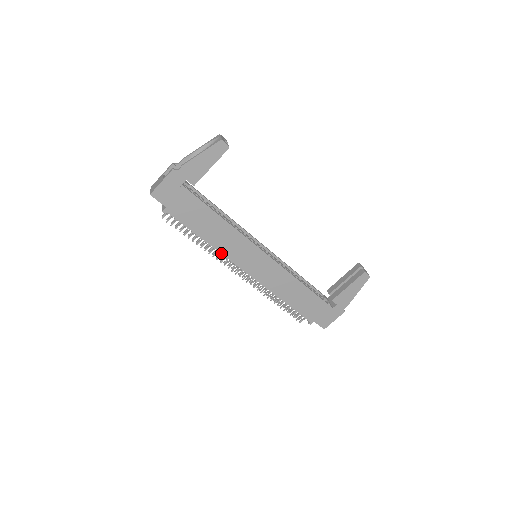
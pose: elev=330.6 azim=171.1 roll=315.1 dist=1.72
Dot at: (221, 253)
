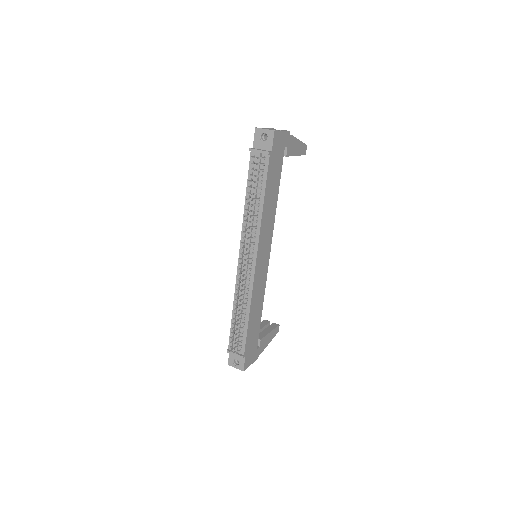
Dot at: (260, 228)
